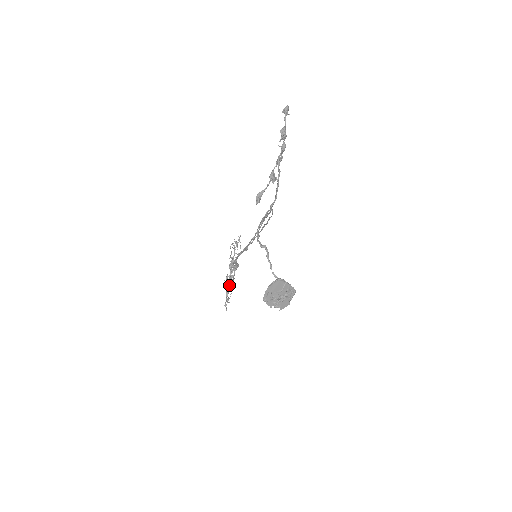
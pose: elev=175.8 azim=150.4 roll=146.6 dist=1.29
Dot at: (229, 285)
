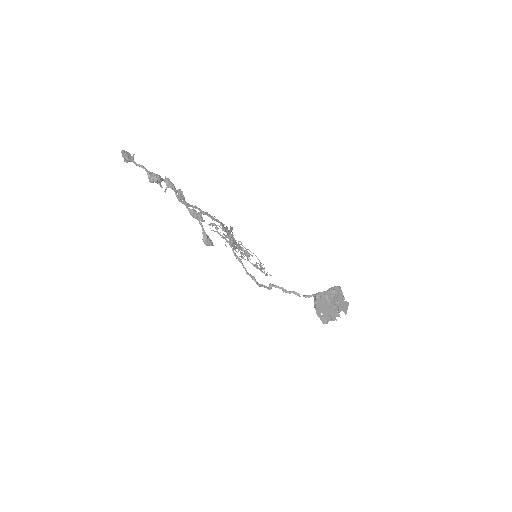
Dot at: occluded
